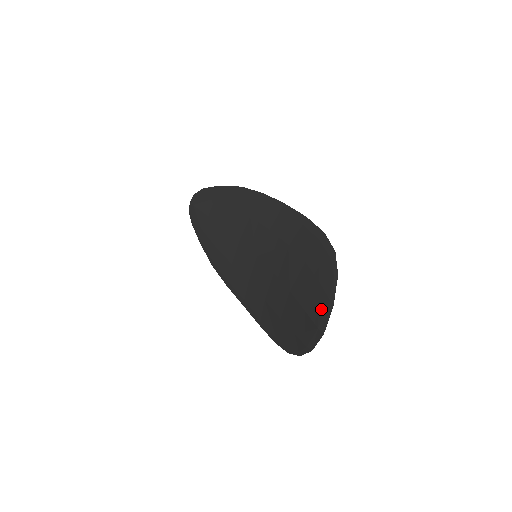
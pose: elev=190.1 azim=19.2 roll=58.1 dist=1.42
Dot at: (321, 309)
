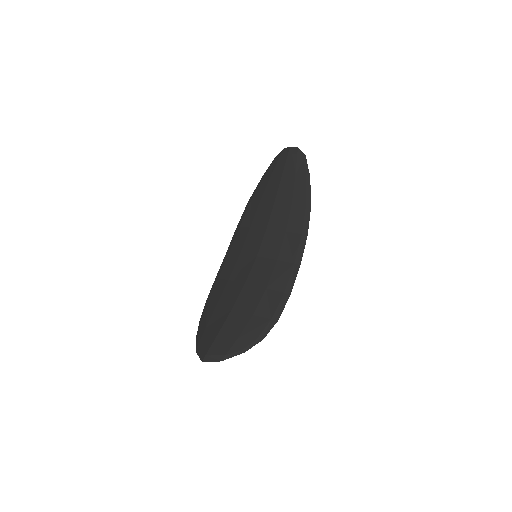
Dot at: (218, 351)
